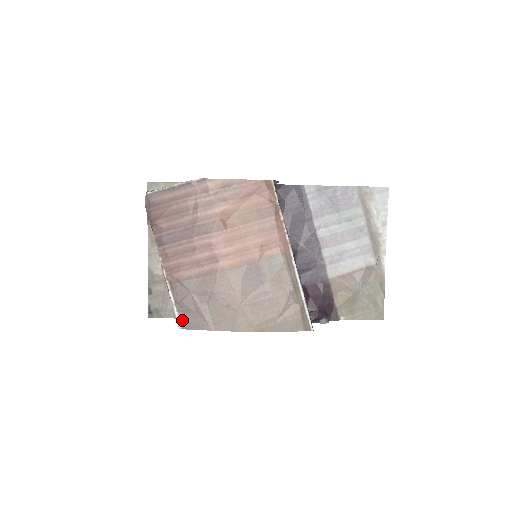
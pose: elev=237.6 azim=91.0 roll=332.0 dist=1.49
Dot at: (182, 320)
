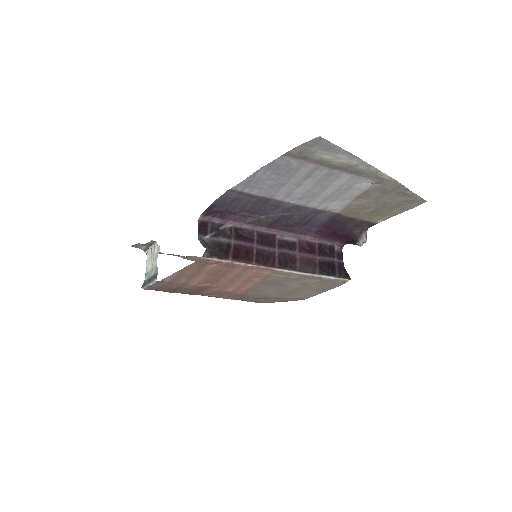
Dot at: occluded
